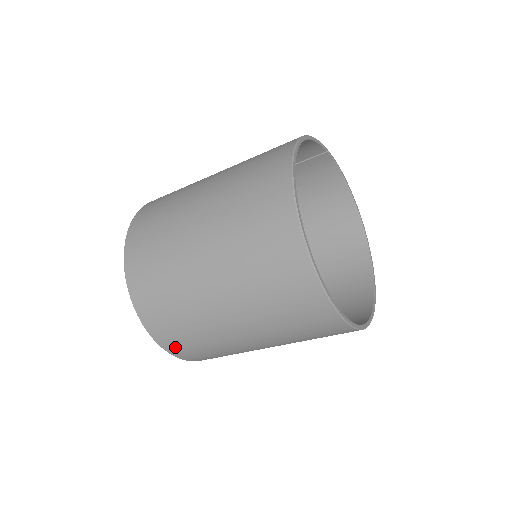
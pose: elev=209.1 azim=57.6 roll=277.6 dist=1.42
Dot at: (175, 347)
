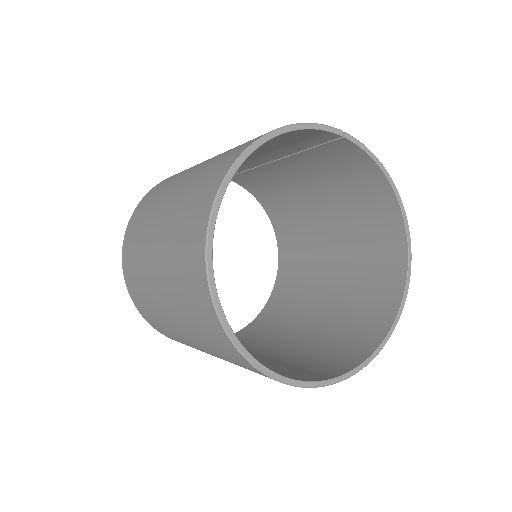
Dot at: occluded
